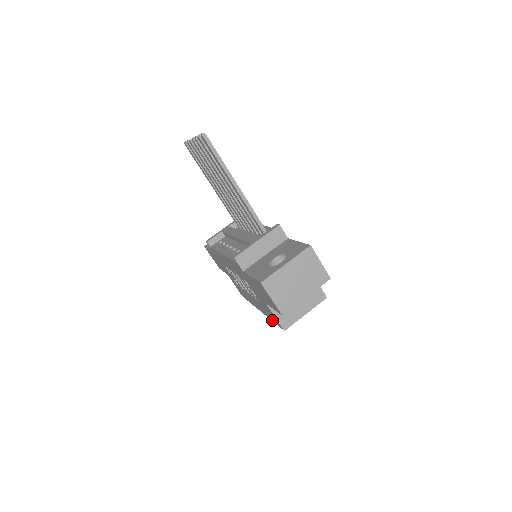
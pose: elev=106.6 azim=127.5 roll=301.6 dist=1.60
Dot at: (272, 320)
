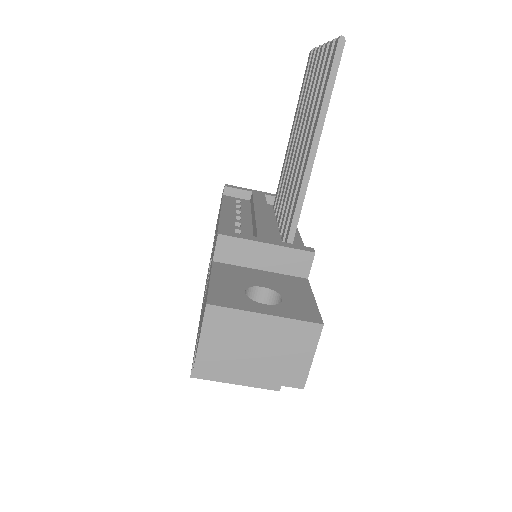
Dot at: (195, 345)
